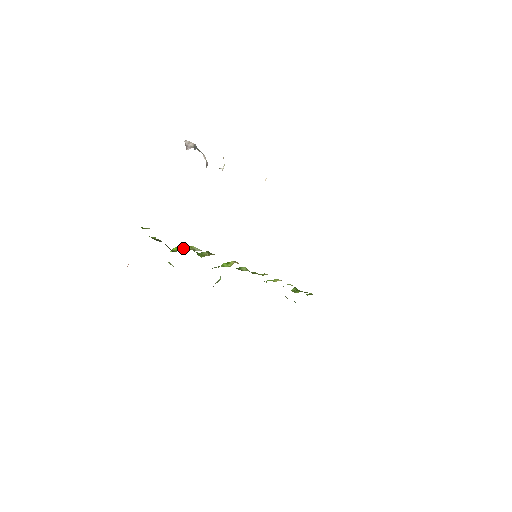
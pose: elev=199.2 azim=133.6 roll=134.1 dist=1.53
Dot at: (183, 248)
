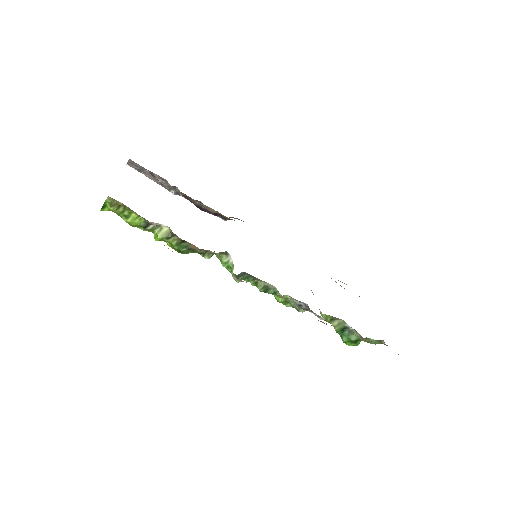
Dot at: occluded
